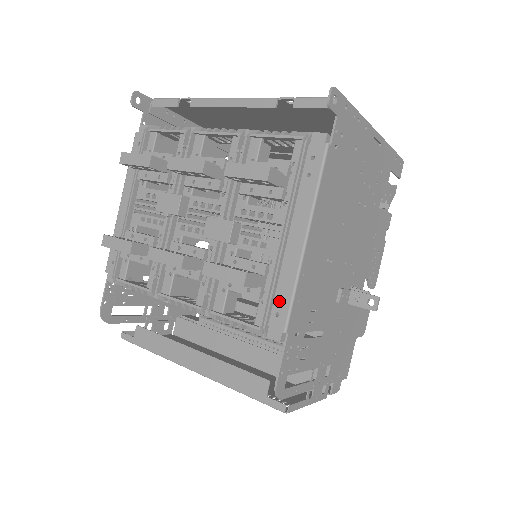
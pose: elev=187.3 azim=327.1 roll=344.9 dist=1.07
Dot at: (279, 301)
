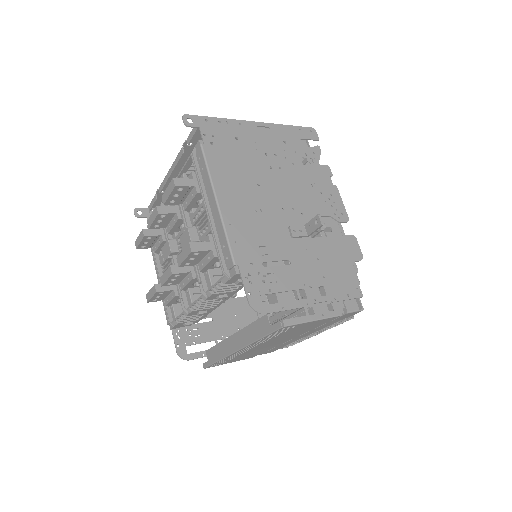
Dot at: (224, 250)
